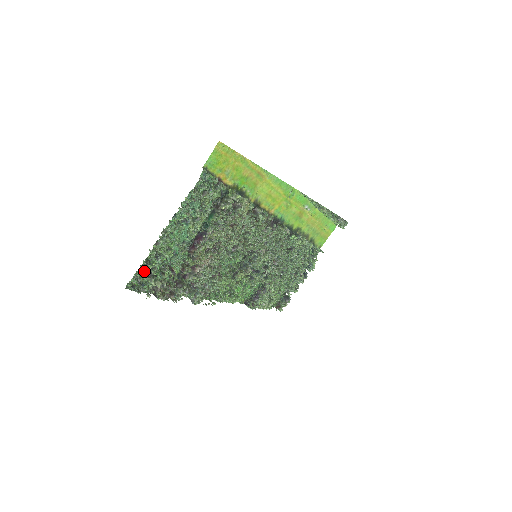
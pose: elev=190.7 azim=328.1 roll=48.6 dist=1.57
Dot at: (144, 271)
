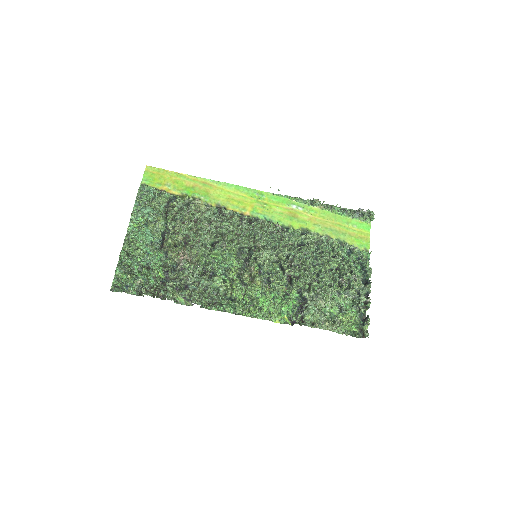
Dot at: (124, 273)
